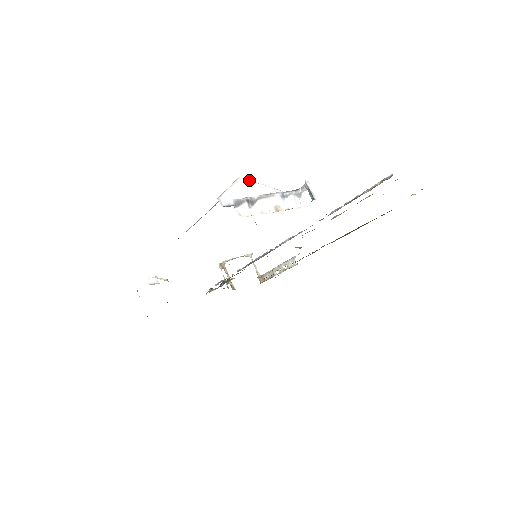
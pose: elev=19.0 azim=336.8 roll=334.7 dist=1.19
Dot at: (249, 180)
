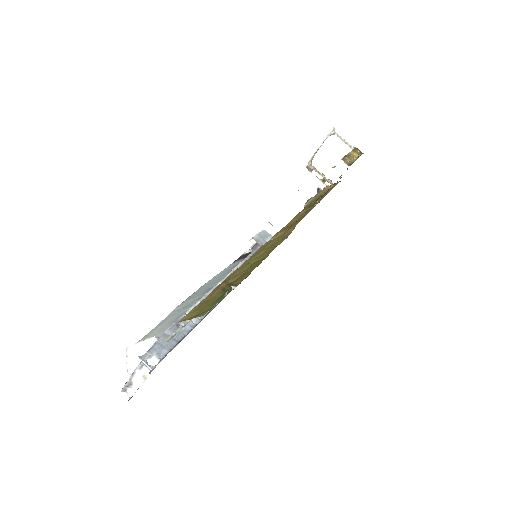
Dot at: (131, 346)
